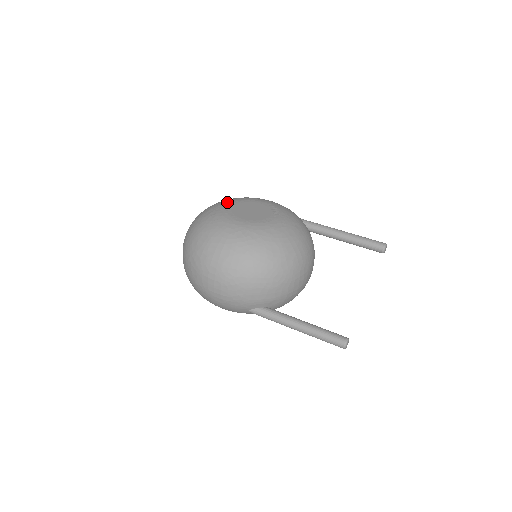
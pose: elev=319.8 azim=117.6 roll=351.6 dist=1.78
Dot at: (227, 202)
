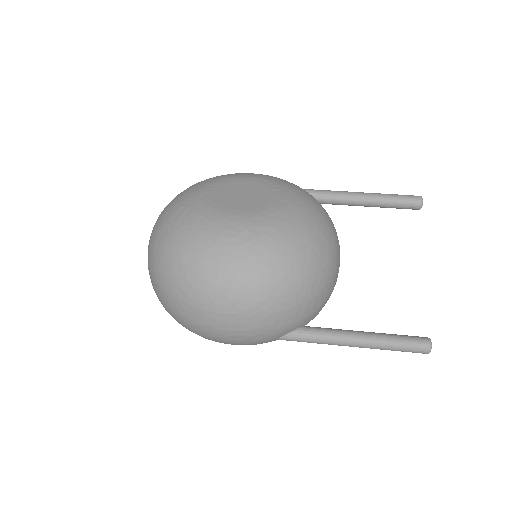
Dot at: (199, 190)
